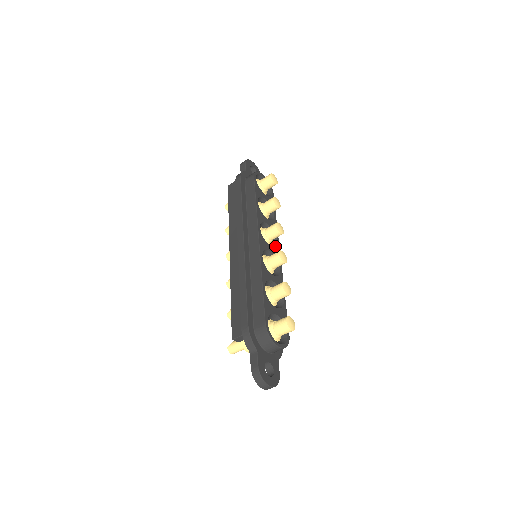
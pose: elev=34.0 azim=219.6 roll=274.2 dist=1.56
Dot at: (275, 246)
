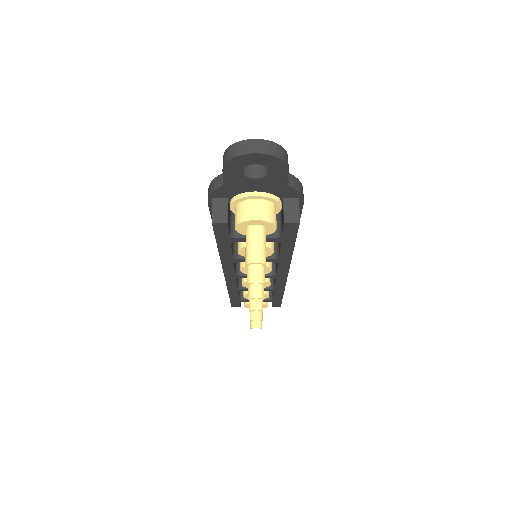
Dot at: occluded
